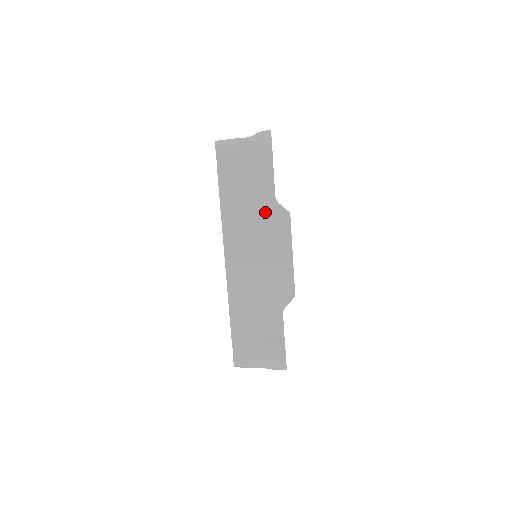
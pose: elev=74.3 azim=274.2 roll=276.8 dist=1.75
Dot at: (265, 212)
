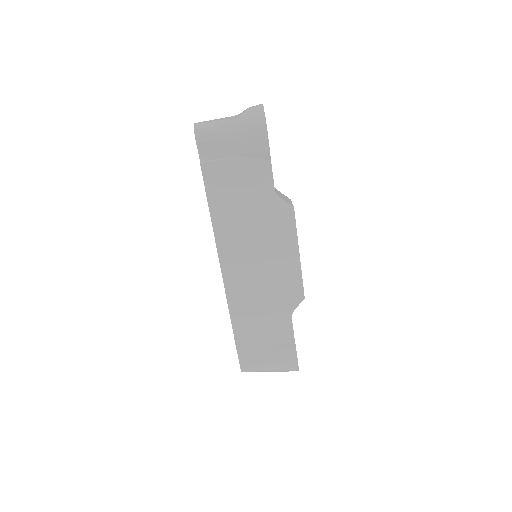
Dot at: (264, 209)
